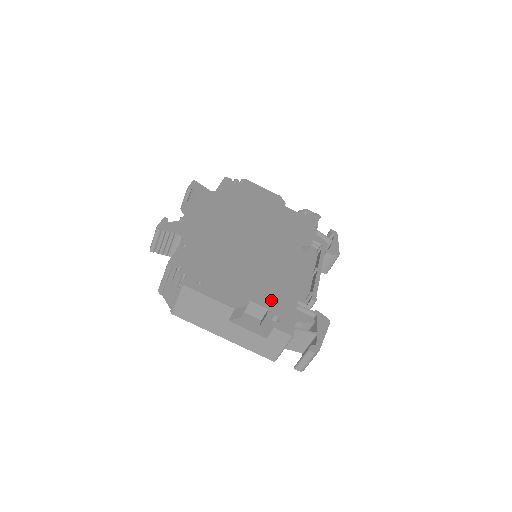
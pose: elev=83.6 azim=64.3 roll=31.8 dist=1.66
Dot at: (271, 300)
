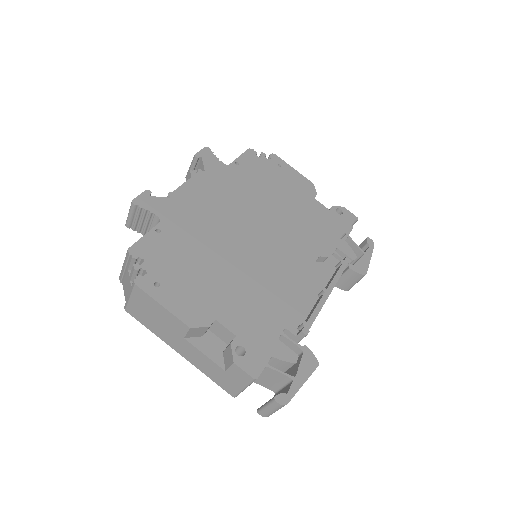
Dot at: (245, 324)
